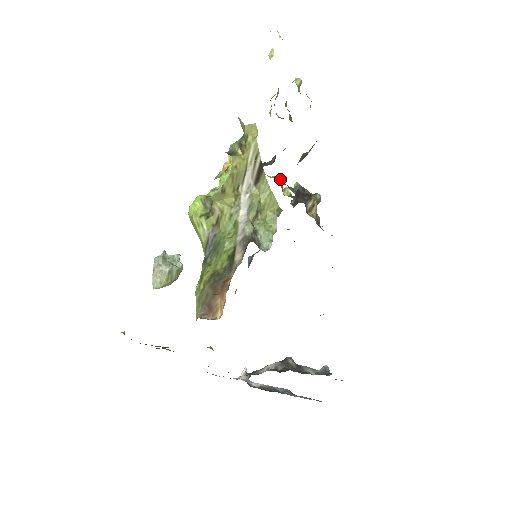
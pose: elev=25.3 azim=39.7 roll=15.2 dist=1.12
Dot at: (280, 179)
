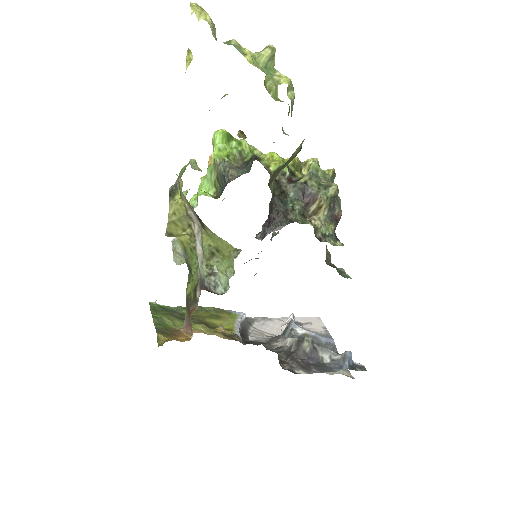
Dot at: occluded
